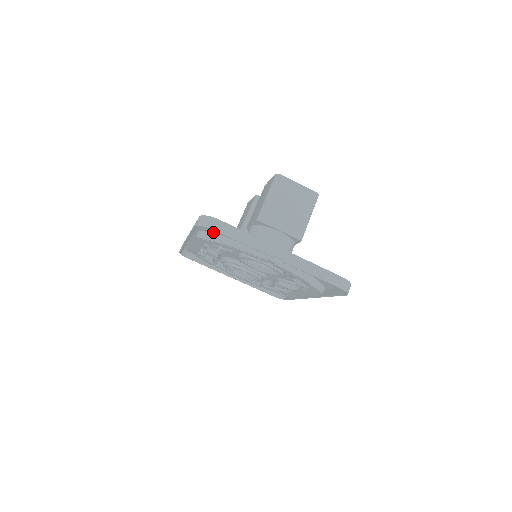
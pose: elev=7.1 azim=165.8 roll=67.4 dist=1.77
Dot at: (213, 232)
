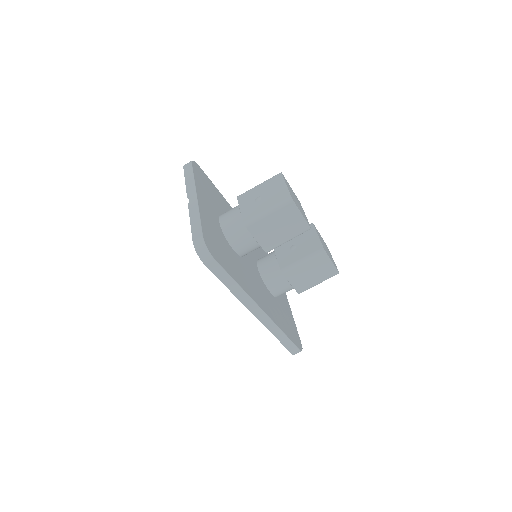
Dot at: occluded
